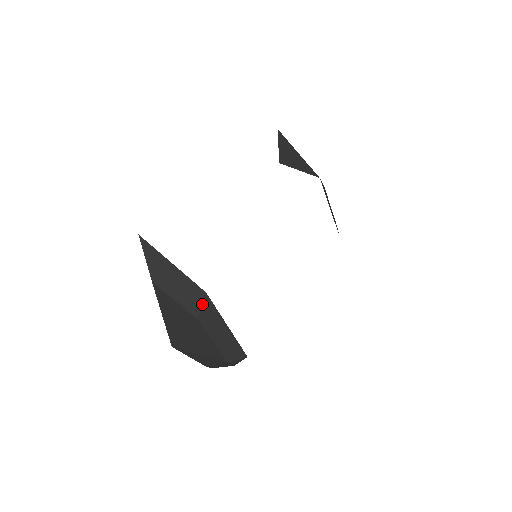
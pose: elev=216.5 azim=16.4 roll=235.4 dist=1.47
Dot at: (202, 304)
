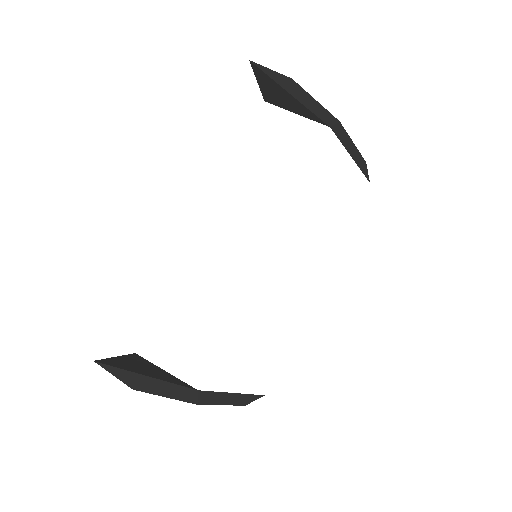
Dot at: (197, 397)
